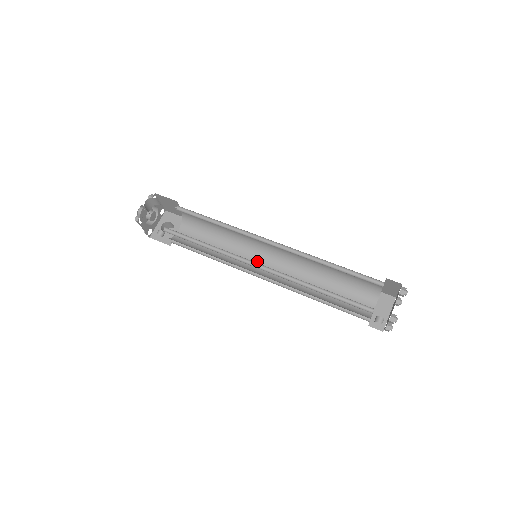
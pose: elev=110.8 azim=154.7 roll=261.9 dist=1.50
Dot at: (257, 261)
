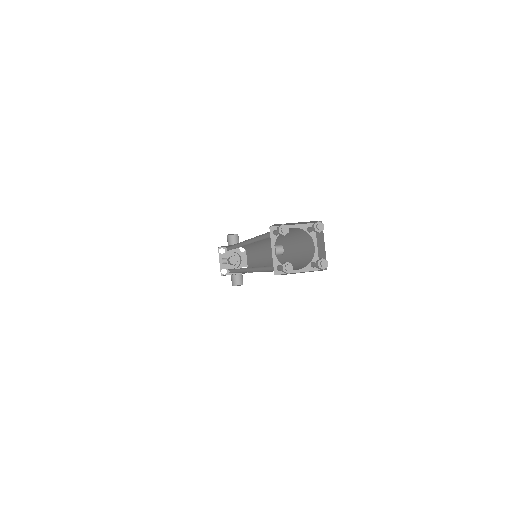
Dot at: occluded
